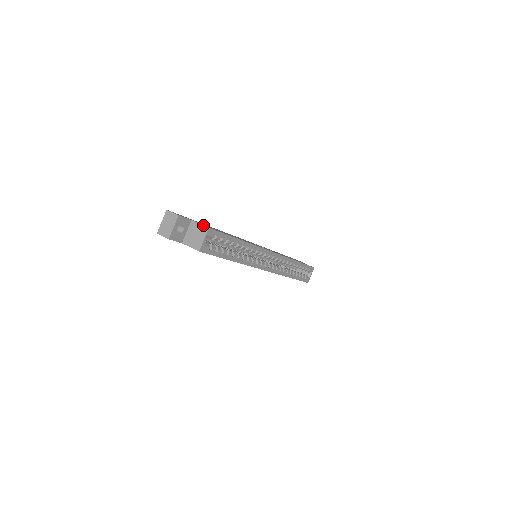
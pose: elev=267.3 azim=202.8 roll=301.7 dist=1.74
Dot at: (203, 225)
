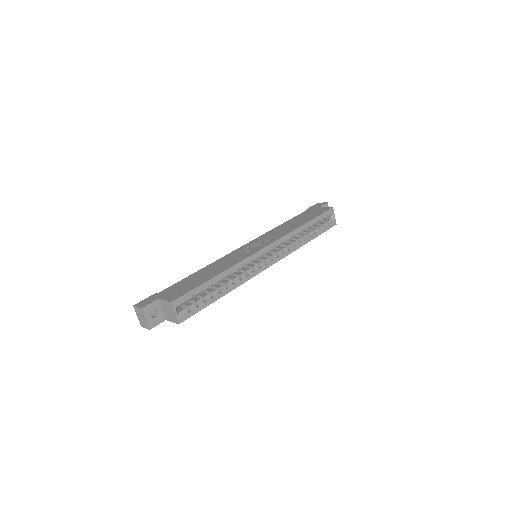
Dot at: (167, 301)
